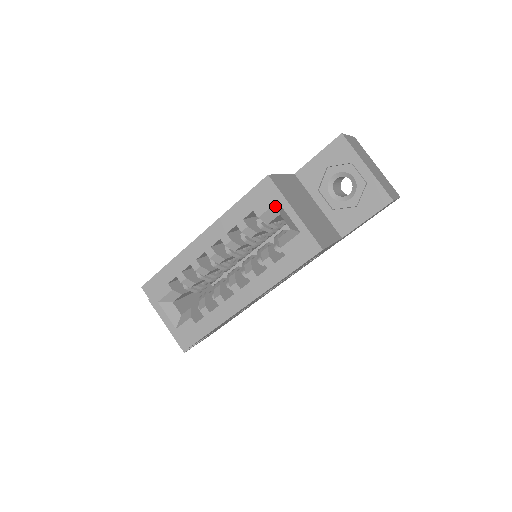
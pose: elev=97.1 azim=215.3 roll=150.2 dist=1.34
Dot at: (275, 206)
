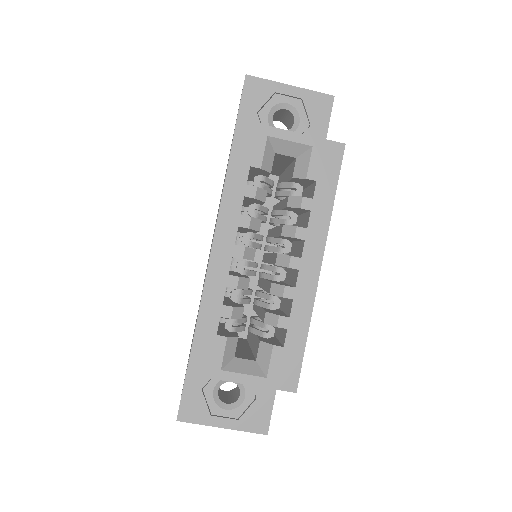
Dot at: (267, 144)
